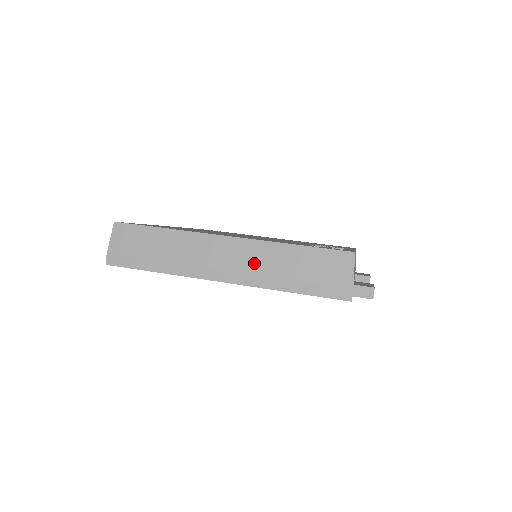
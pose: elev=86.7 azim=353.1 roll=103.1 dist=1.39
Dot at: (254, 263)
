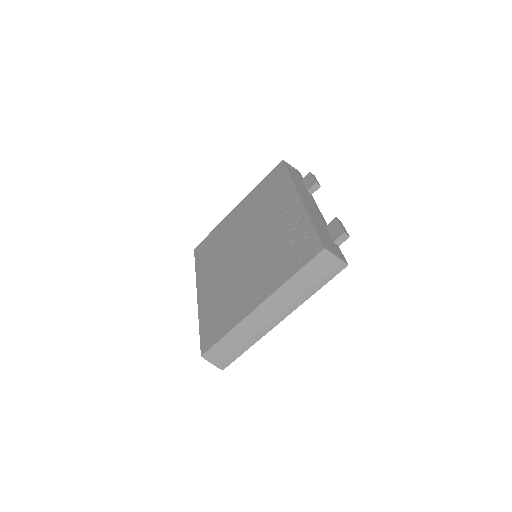
Dot at: (286, 301)
